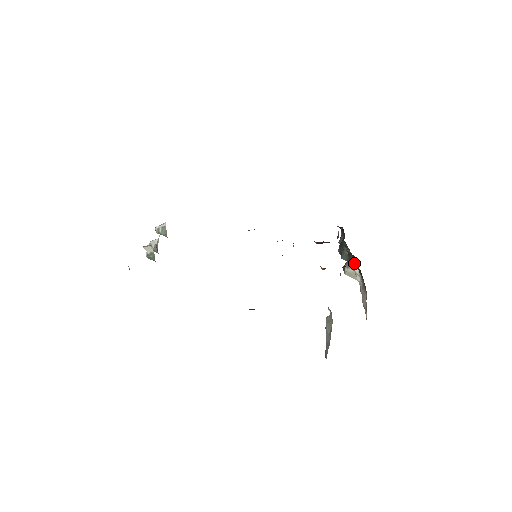
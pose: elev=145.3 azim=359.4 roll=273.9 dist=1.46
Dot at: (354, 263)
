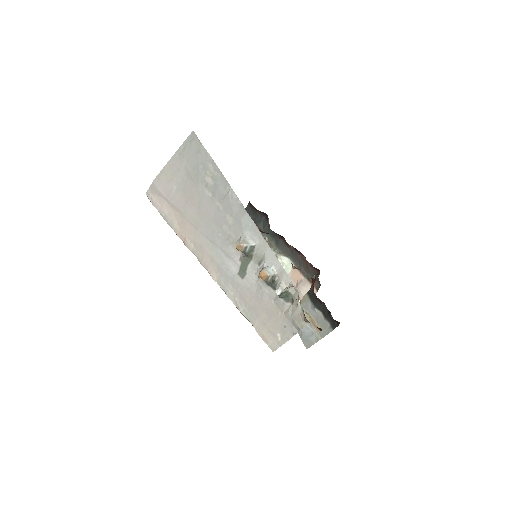
Dot at: (288, 254)
